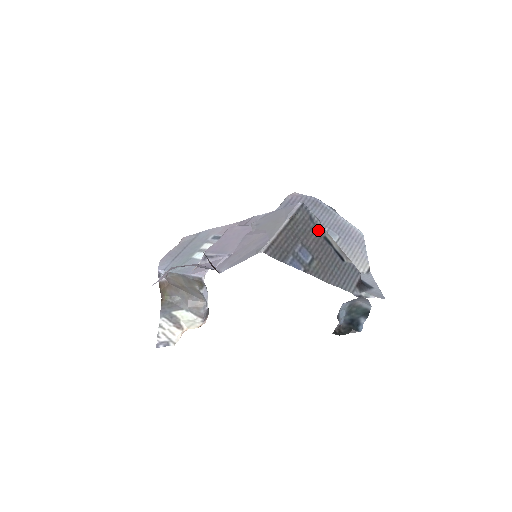
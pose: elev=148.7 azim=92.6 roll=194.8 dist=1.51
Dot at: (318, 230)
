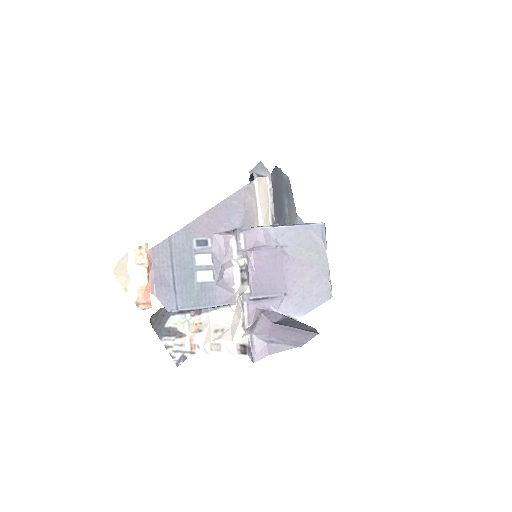
Dot at: occluded
